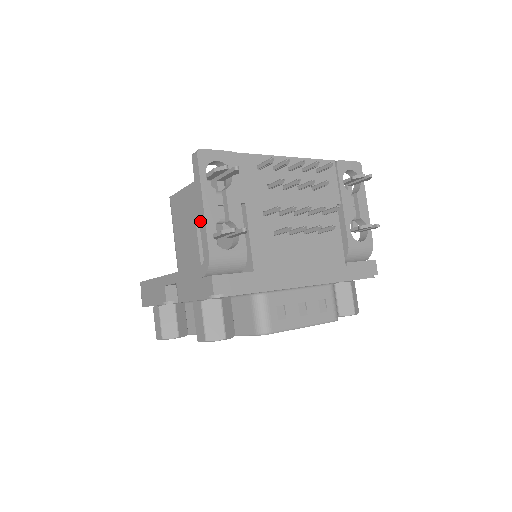
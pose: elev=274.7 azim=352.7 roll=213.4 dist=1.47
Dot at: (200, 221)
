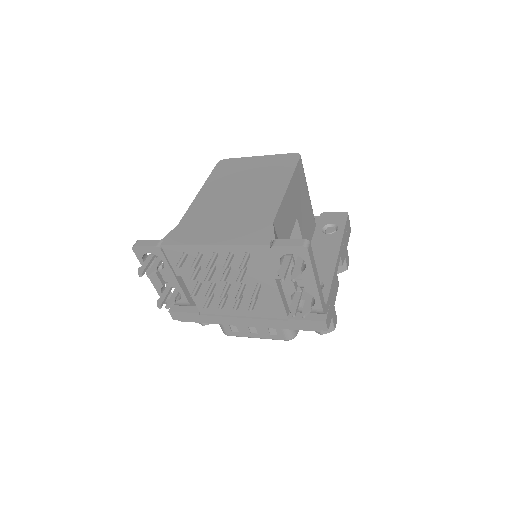
Dot at: occluded
